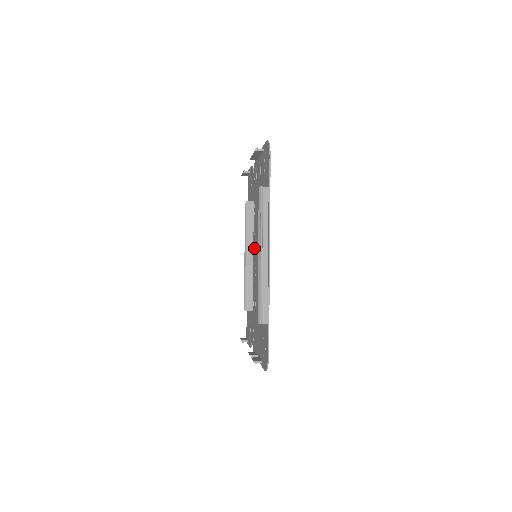
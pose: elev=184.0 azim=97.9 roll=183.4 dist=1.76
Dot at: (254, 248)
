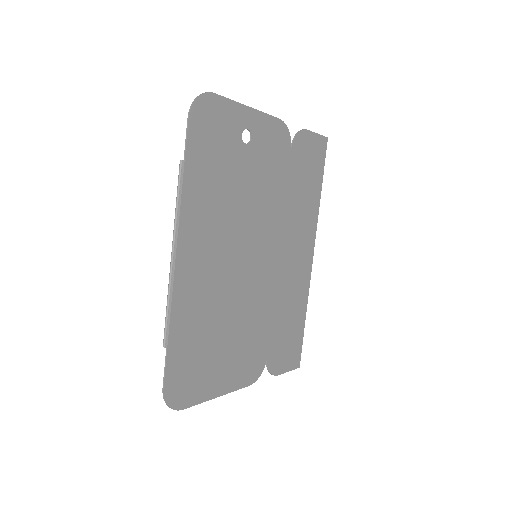
Dot at: (267, 245)
